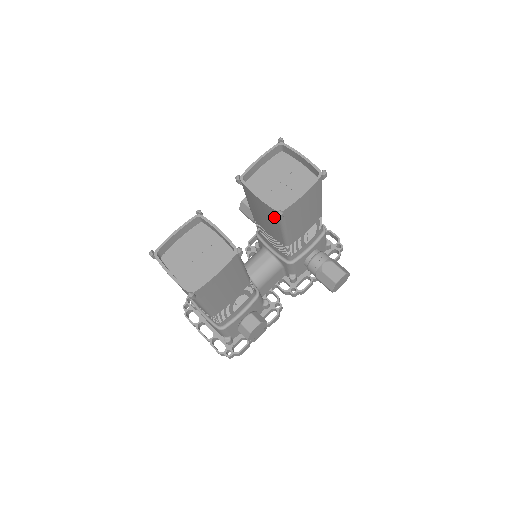
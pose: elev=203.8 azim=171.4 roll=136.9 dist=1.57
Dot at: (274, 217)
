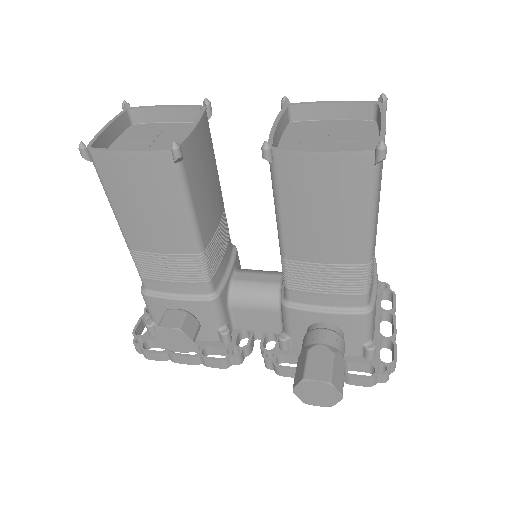
Dot at: occluded
